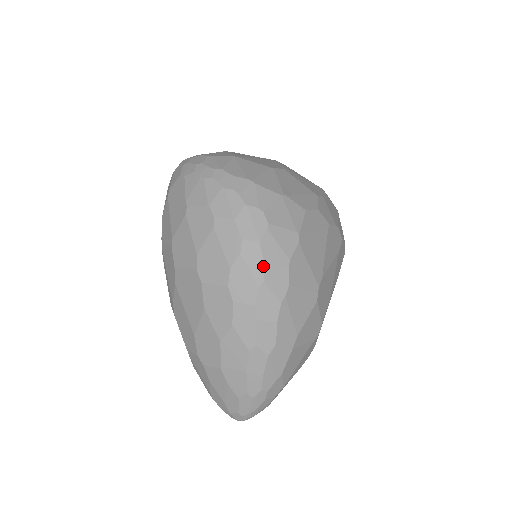
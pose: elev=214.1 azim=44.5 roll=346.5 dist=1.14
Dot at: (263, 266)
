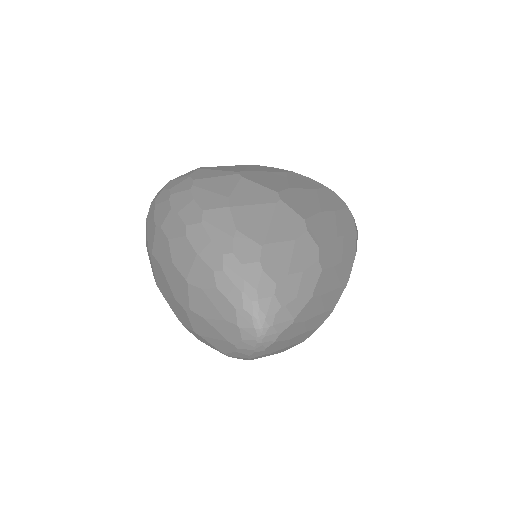
Dot at: (168, 191)
